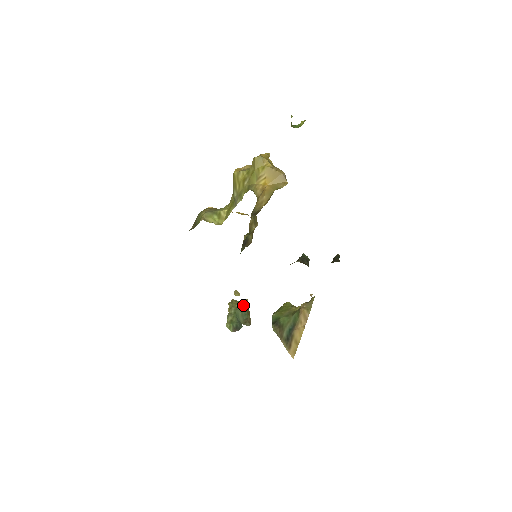
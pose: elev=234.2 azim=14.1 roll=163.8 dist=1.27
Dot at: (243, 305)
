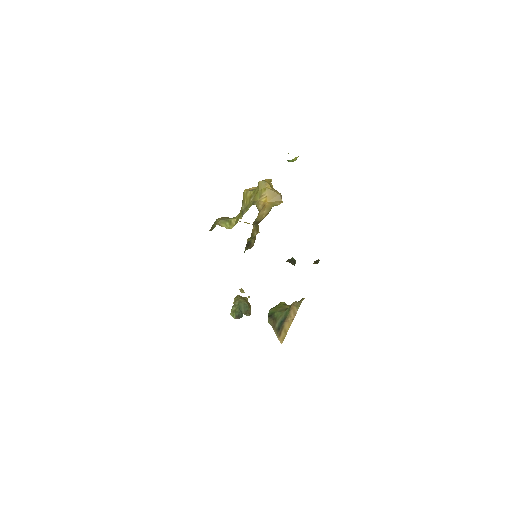
Dot at: (246, 300)
